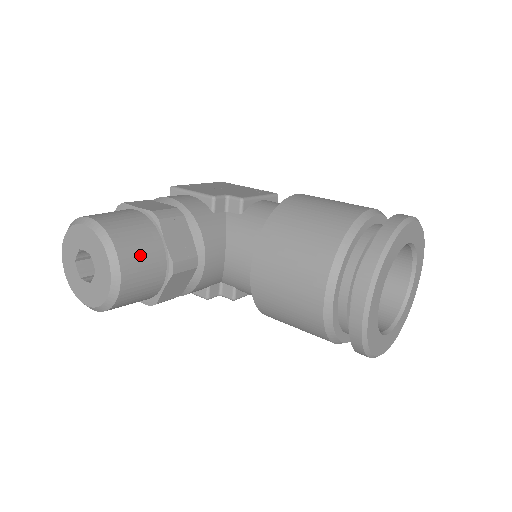
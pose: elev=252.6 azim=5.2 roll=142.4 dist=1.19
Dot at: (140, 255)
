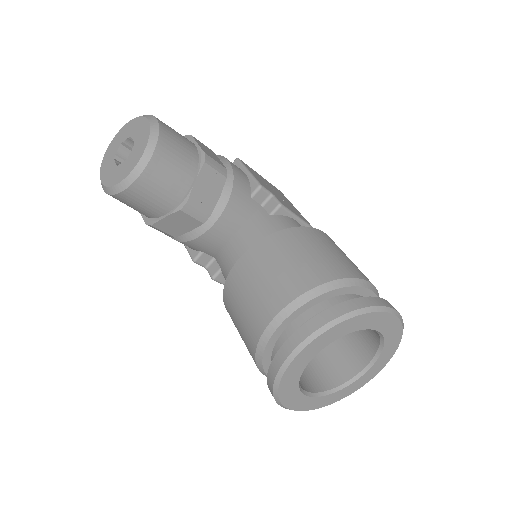
Dot at: (168, 173)
